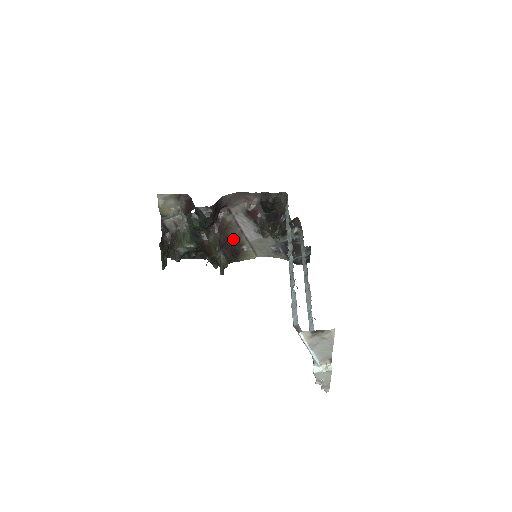
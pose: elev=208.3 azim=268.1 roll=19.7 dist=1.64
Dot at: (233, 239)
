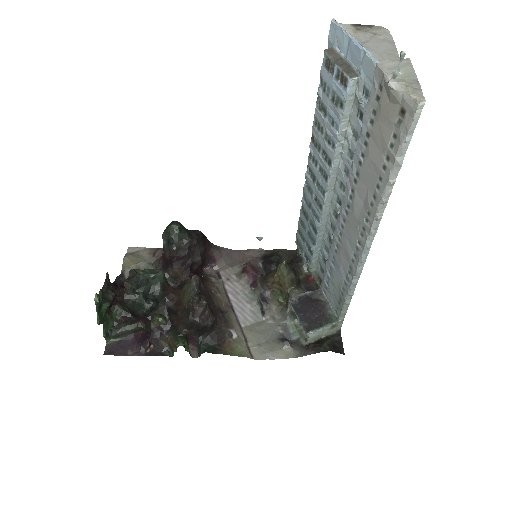
Dot at: (218, 308)
